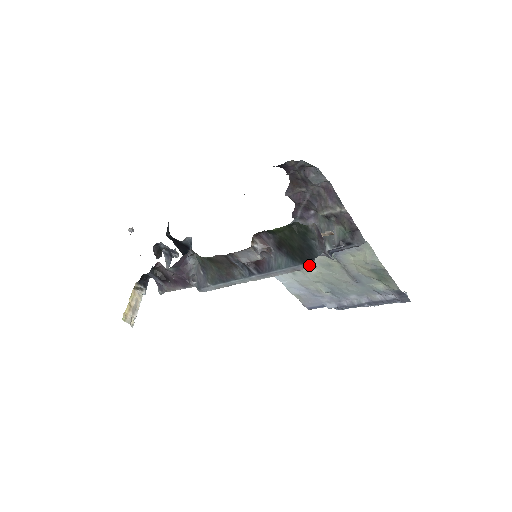
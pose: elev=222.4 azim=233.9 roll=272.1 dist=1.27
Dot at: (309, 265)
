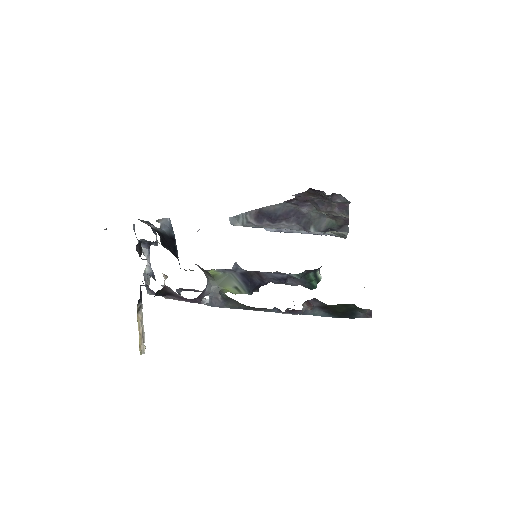
Dot at: (342, 317)
